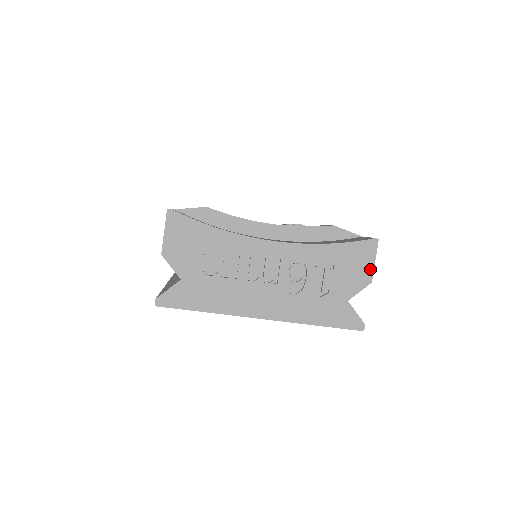
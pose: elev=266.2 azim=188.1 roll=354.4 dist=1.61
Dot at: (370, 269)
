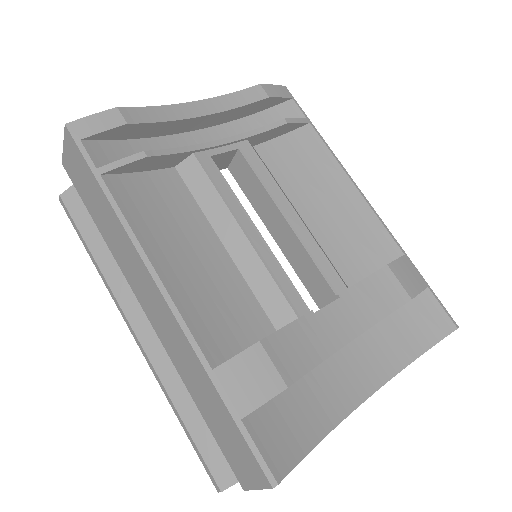
Dot at: occluded
